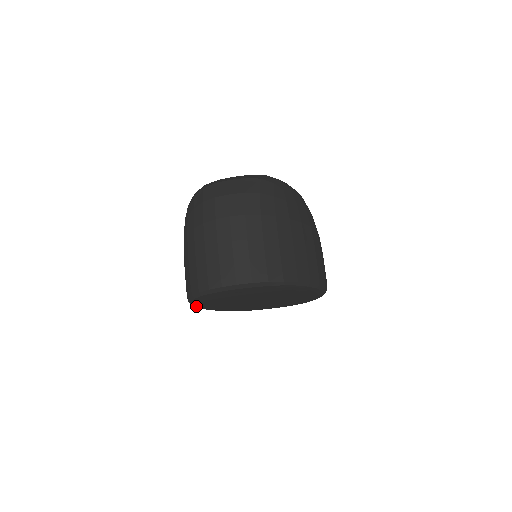
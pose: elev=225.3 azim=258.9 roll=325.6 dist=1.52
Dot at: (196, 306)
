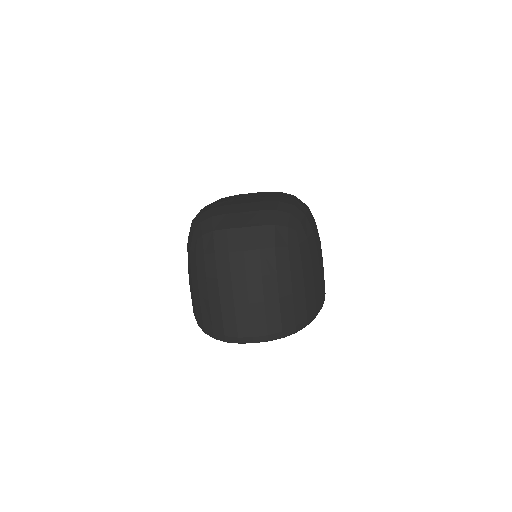
Dot at: occluded
